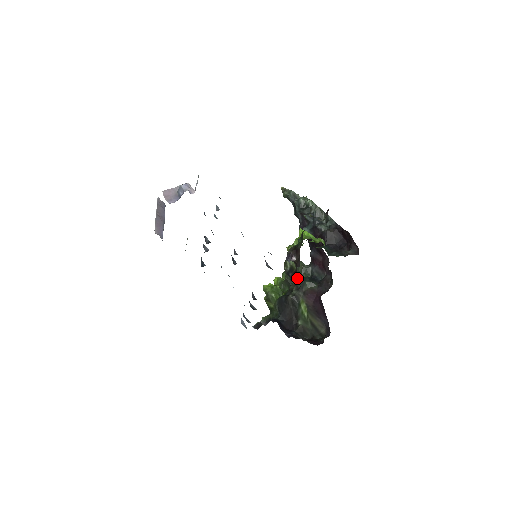
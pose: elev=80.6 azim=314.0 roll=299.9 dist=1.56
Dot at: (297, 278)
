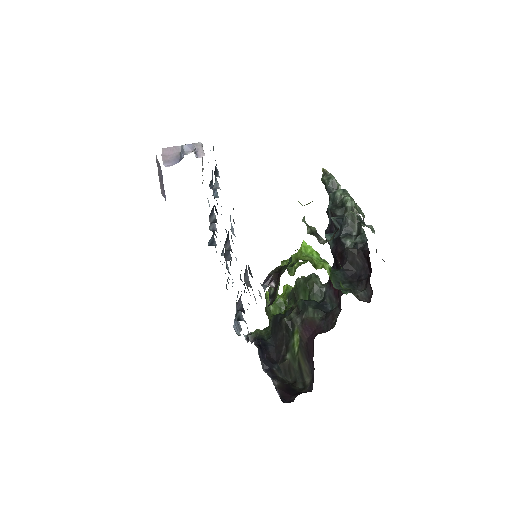
Dot at: (305, 296)
